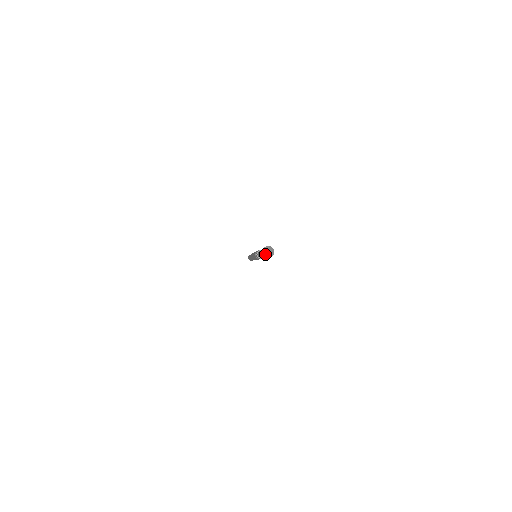
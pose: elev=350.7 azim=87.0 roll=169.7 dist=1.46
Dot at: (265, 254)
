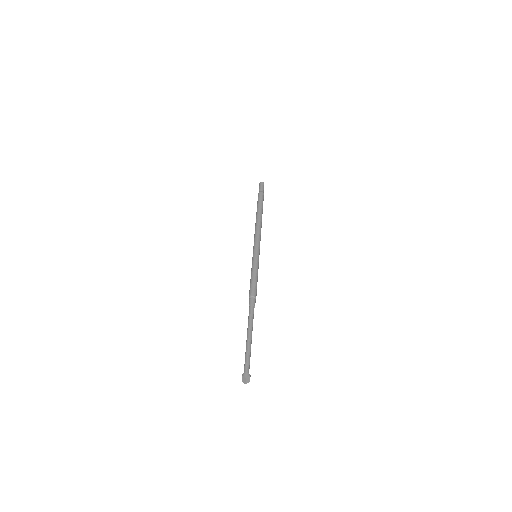
Dot at: (243, 382)
